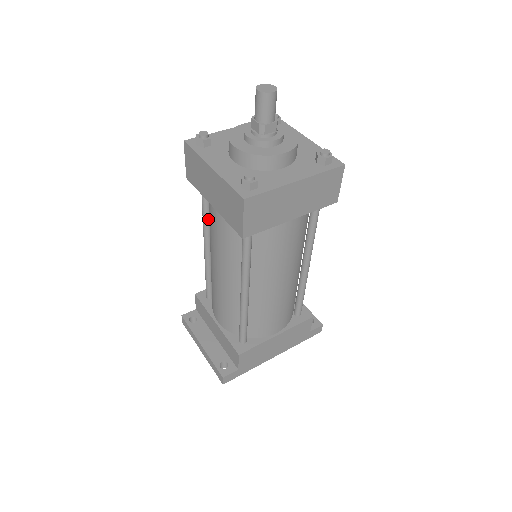
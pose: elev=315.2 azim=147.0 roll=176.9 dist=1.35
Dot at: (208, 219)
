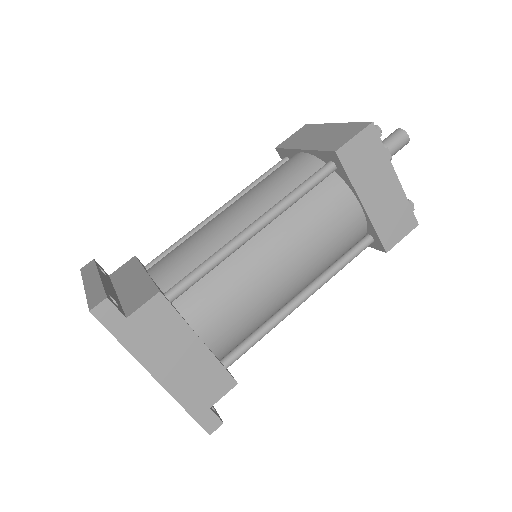
Dot at: occluded
